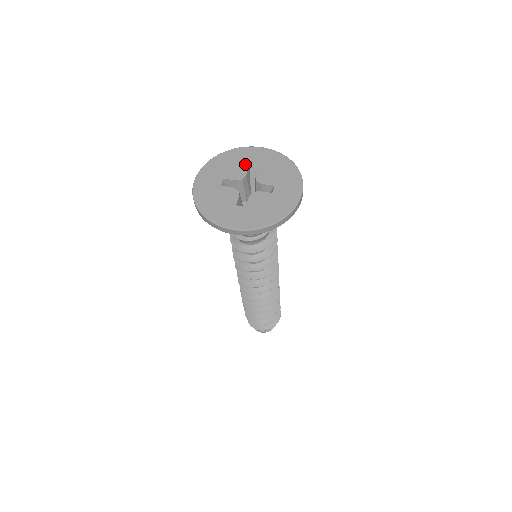
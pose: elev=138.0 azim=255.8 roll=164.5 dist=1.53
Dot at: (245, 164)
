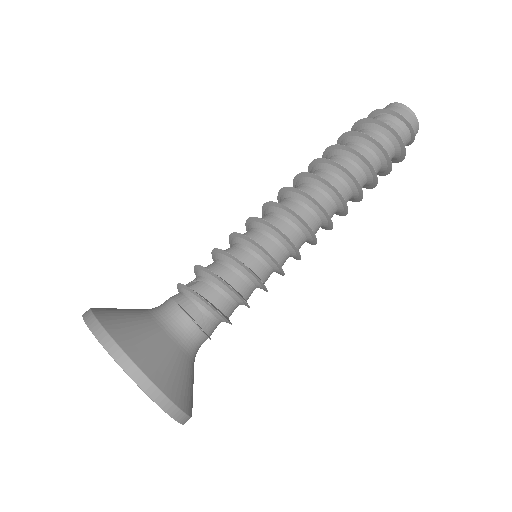
Dot at: occluded
